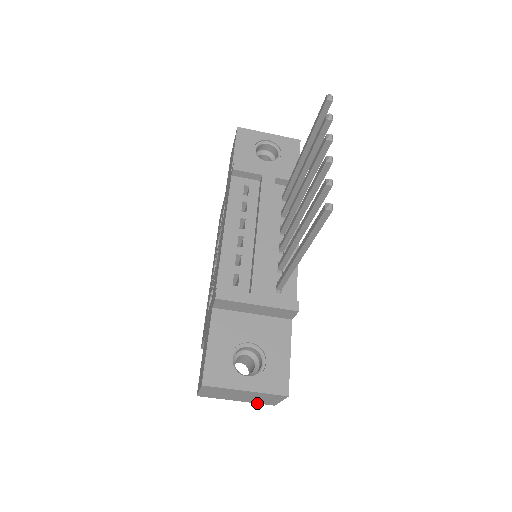
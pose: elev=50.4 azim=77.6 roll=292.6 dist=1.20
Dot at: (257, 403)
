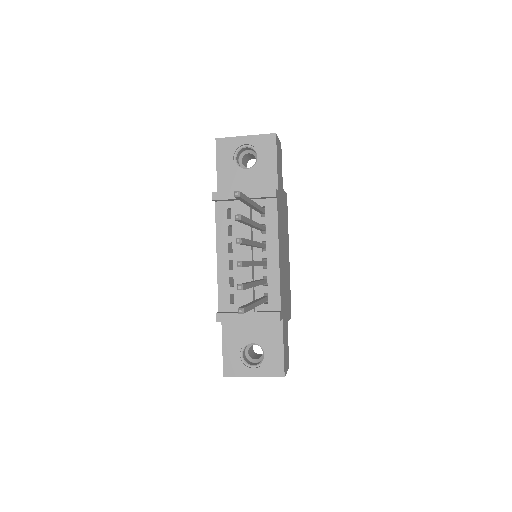
Dot at: occluded
